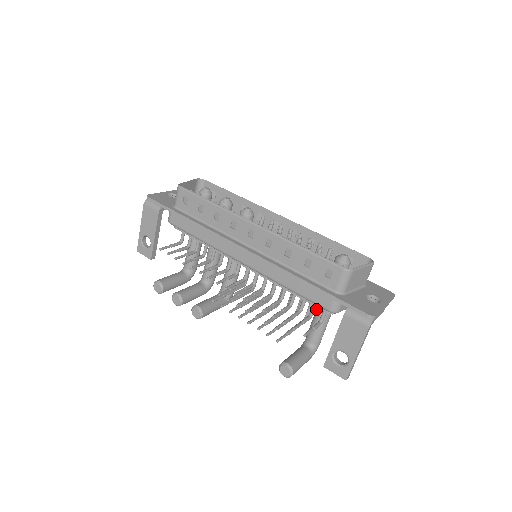
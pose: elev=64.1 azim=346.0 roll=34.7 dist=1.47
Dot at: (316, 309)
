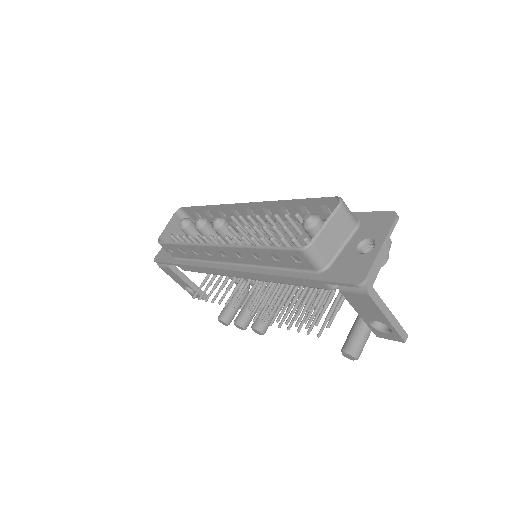
Dot at: occluded
